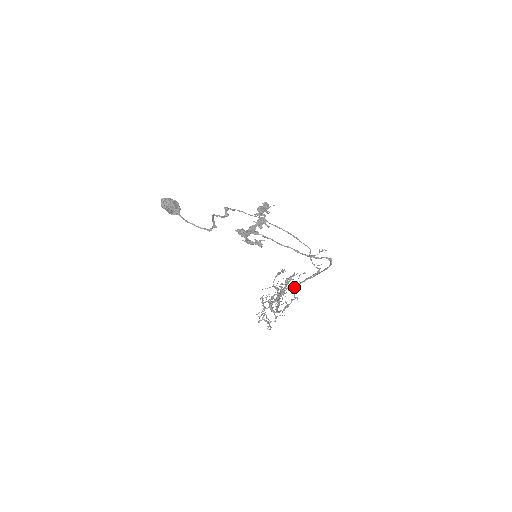
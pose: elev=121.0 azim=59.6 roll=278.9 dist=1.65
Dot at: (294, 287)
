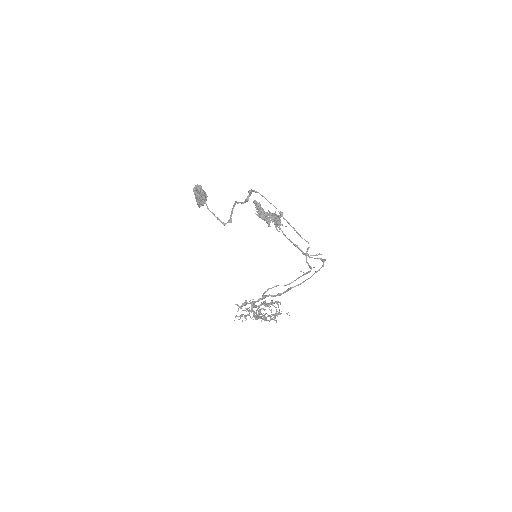
Dot at: (277, 311)
